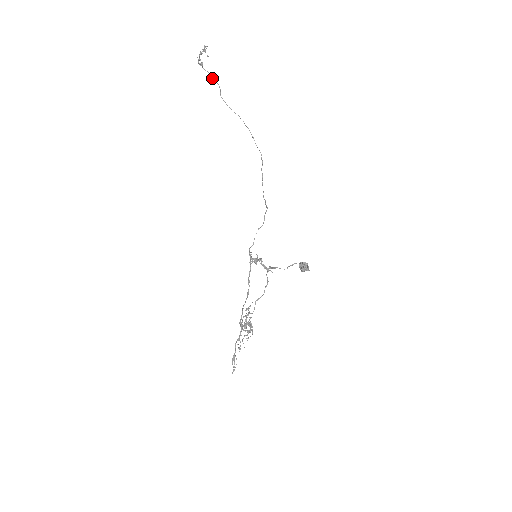
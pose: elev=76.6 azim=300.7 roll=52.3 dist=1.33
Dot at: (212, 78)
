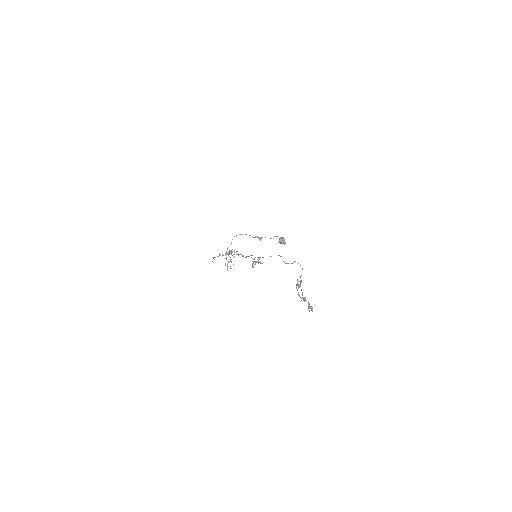
Dot at: (300, 282)
